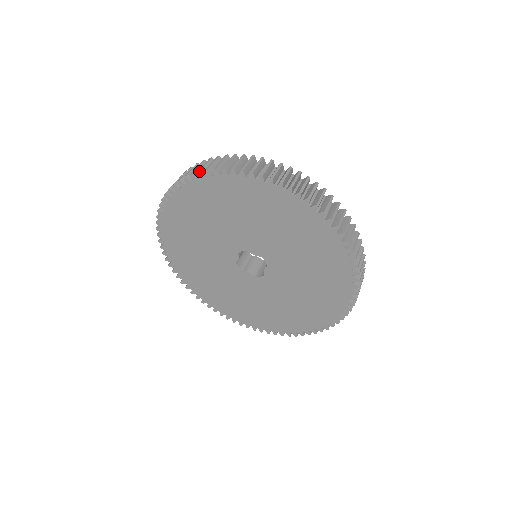
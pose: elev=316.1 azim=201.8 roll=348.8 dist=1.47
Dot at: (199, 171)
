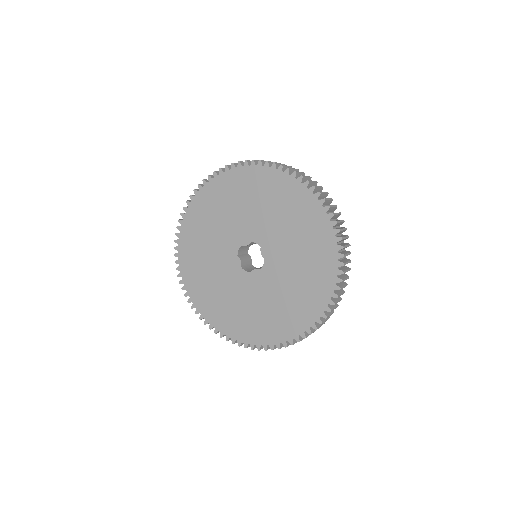
Dot at: (184, 207)
